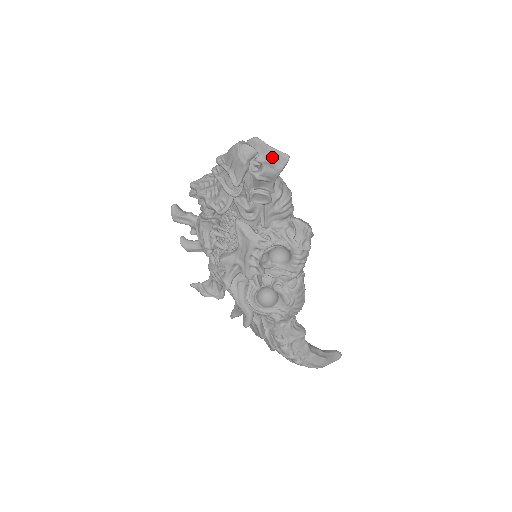
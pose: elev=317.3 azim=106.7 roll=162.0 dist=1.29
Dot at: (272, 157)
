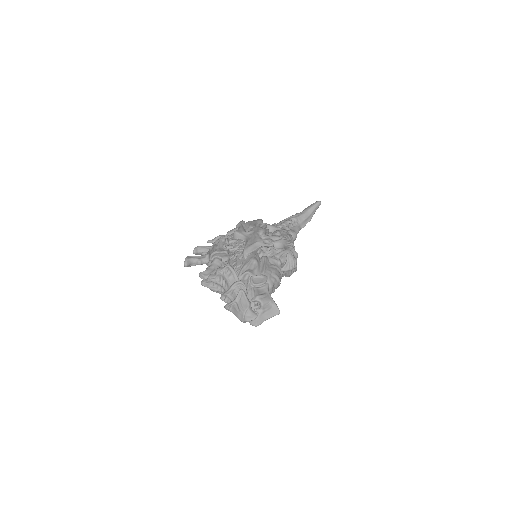
Dot at: occluded
